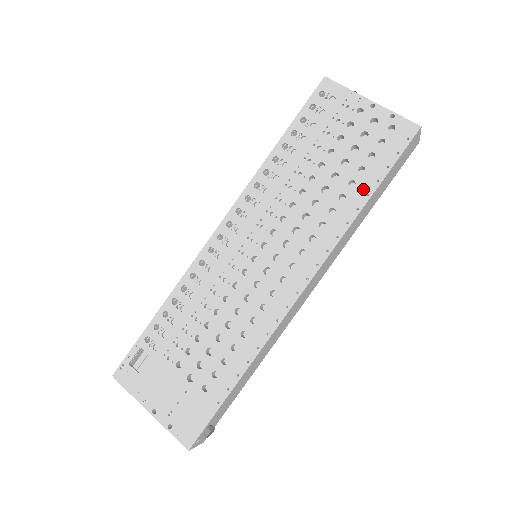
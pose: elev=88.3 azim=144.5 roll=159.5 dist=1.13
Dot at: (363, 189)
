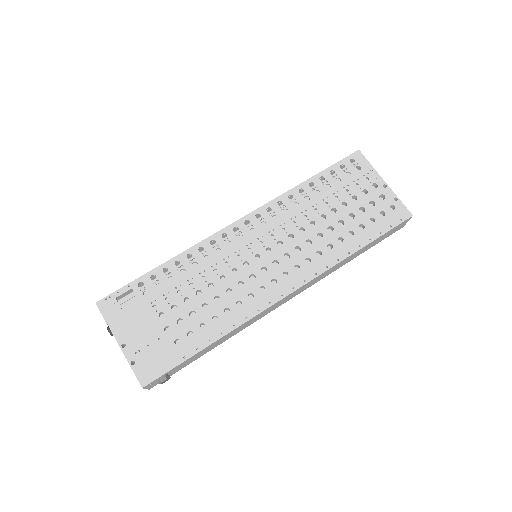
Dot at: (358, 240)
